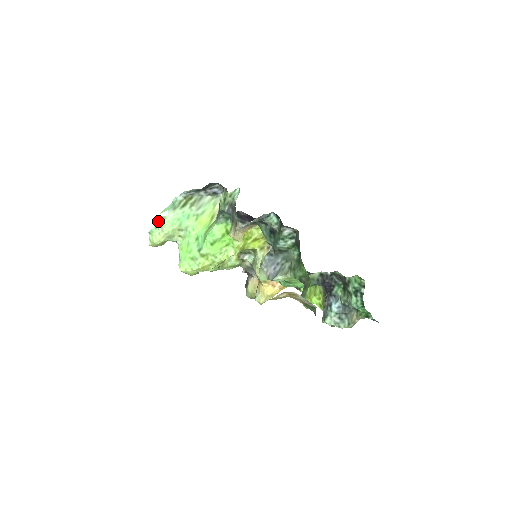
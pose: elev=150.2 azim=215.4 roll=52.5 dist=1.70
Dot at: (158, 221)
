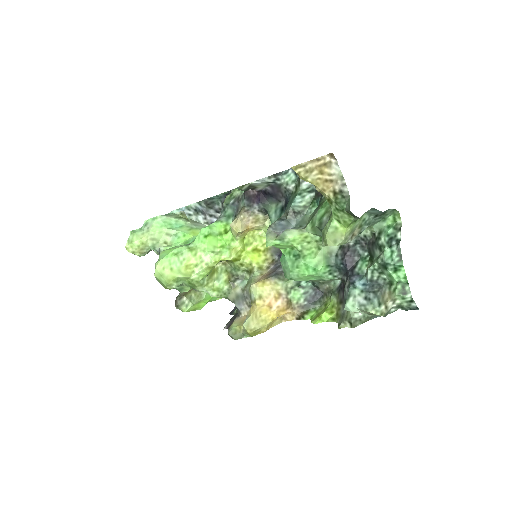
Dot at: (146, 223)
